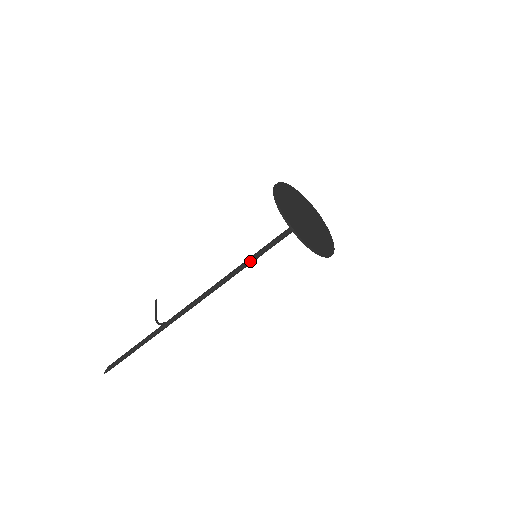
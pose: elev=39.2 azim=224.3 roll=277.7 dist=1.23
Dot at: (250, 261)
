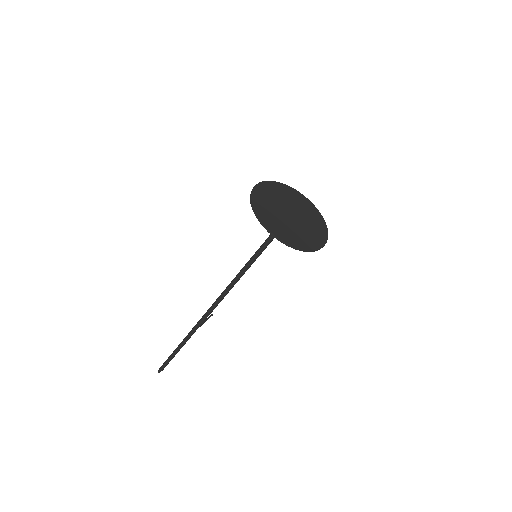
Dot at: (250, 260)
